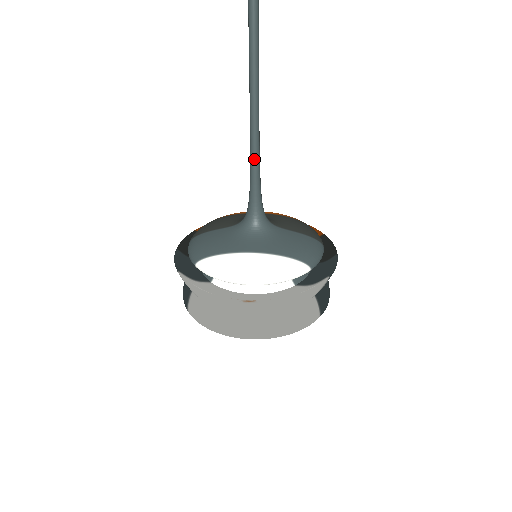
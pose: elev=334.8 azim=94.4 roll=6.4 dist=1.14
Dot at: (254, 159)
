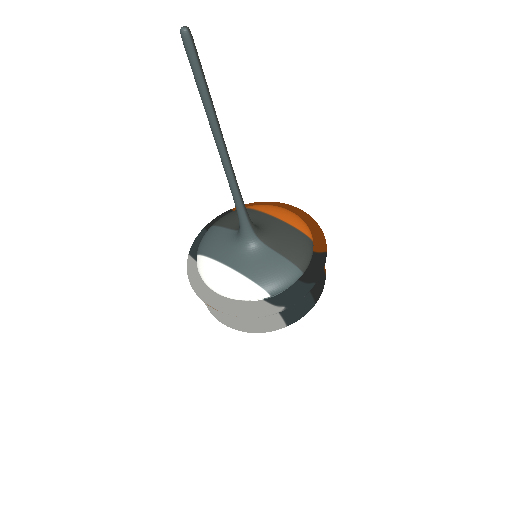
Dot at: (233, 195)
